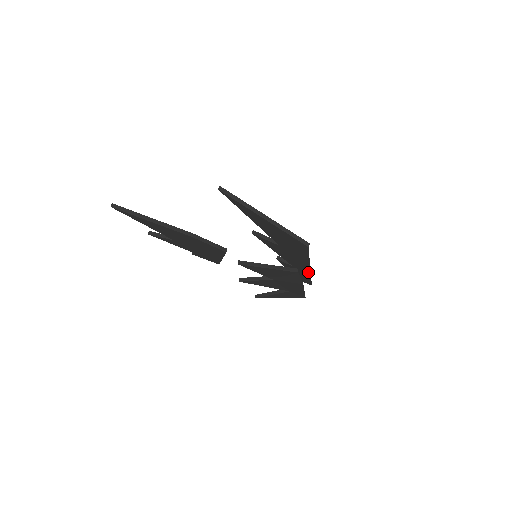
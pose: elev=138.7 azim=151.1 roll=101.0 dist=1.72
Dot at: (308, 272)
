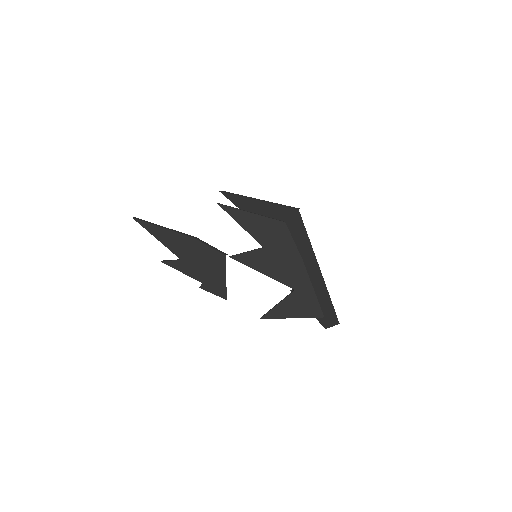
Dot at: (321, 281)
